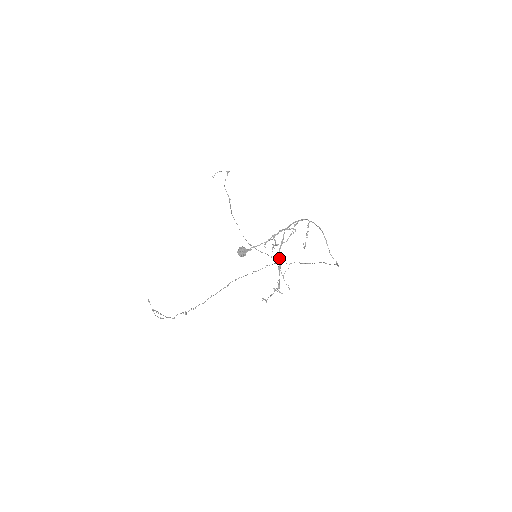
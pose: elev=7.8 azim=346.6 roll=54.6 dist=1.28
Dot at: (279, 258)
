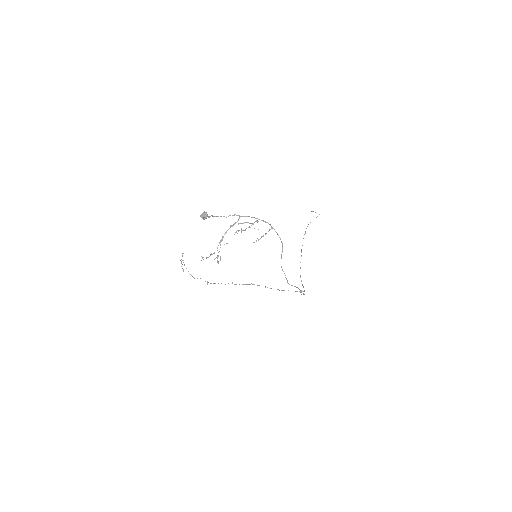
Dot at: occluded
